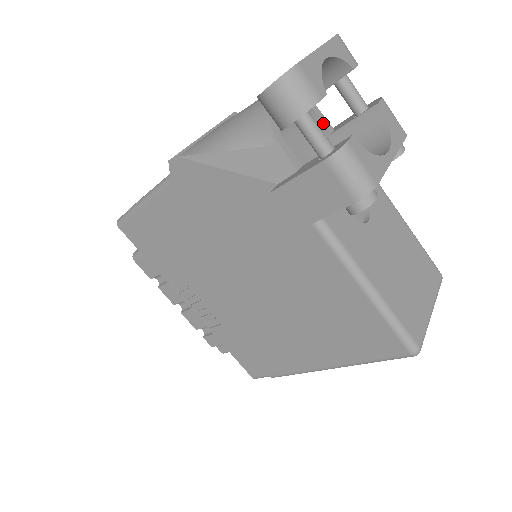
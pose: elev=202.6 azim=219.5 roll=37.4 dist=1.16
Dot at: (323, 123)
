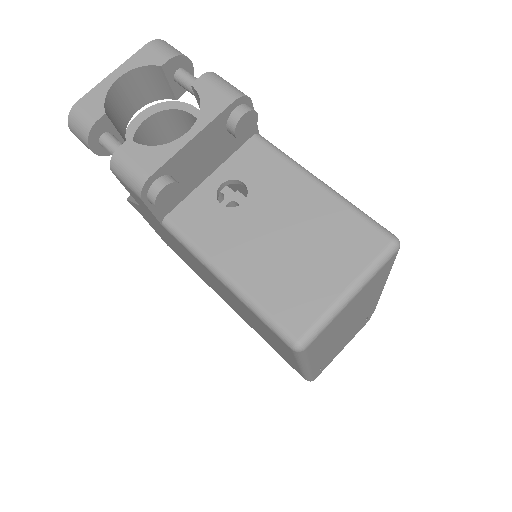
Dot at: occluded
